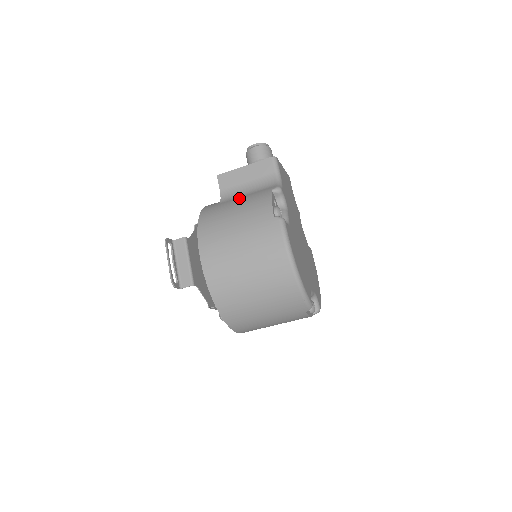
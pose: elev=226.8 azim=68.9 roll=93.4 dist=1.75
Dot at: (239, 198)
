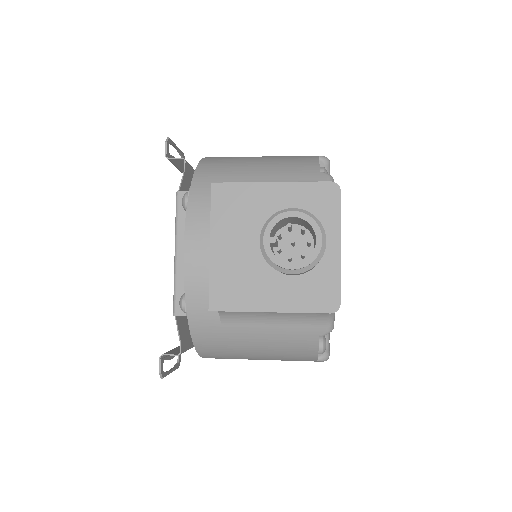
Dot at: (259, 330)
